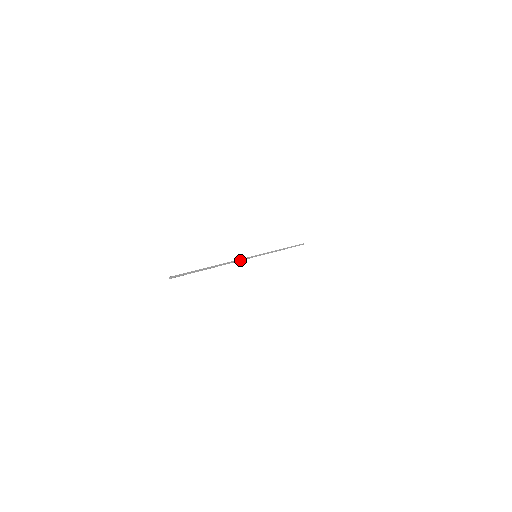
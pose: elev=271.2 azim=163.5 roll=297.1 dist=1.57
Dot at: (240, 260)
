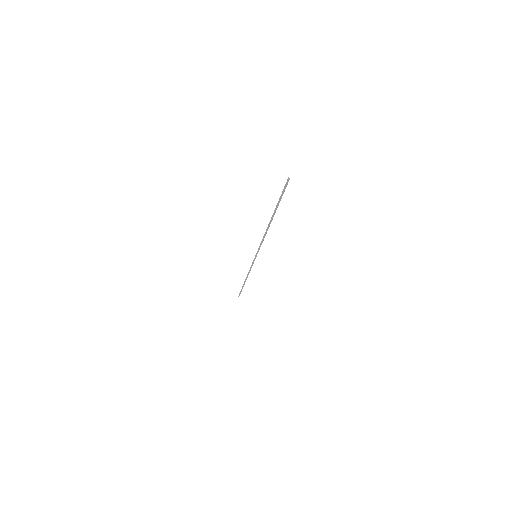
Dot at: occluded
